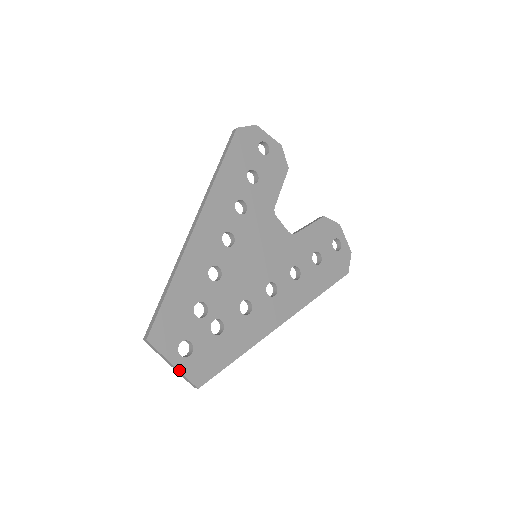
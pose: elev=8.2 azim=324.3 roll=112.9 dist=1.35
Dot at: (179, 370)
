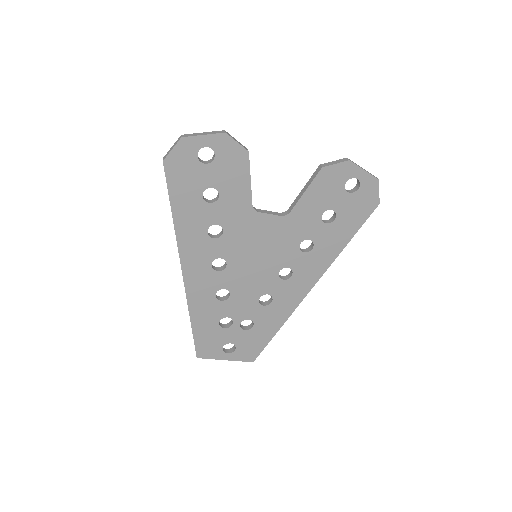
Dot at: (232, 360)
